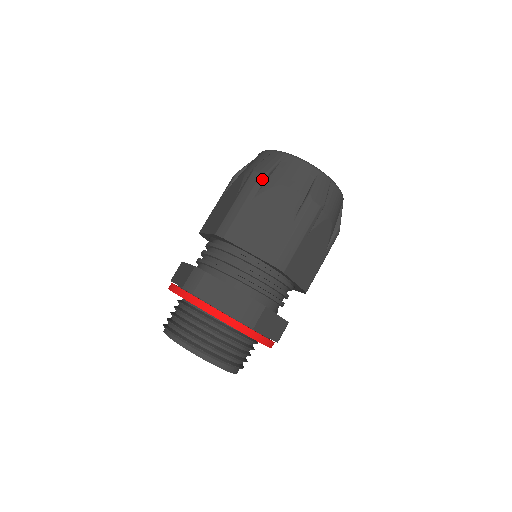
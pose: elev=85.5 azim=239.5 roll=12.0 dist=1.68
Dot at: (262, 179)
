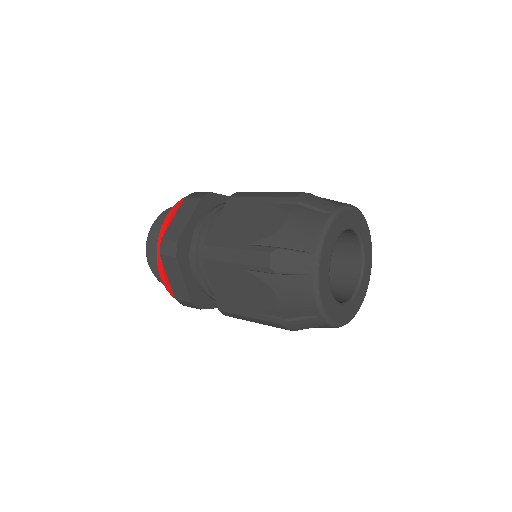
Dot at: (265, 270)
